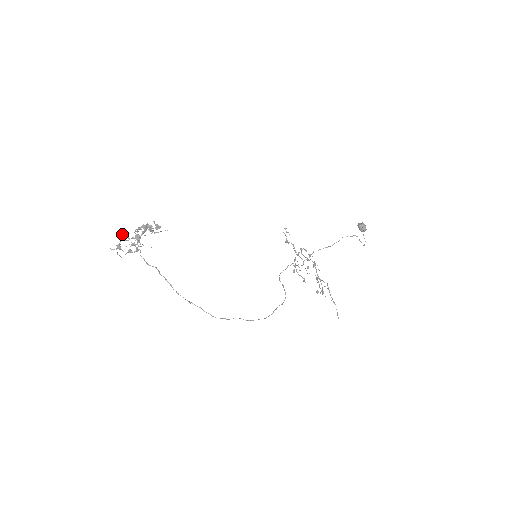
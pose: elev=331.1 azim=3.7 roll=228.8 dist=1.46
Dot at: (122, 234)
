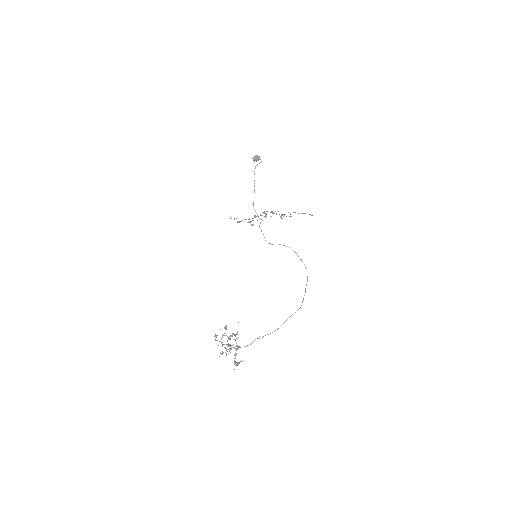
Dot at: occluded
